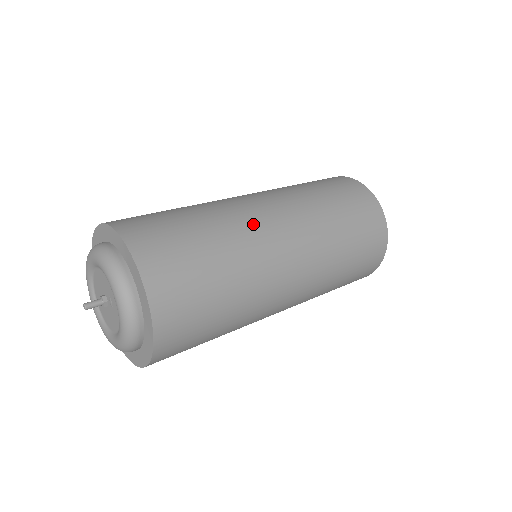
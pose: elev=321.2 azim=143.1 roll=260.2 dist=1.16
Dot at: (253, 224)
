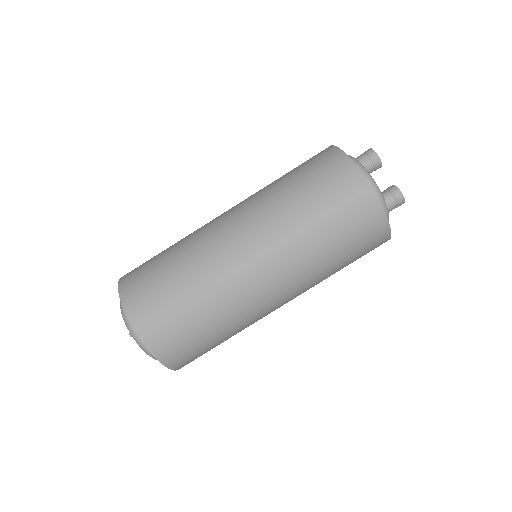
Dot at: (205, 227)
